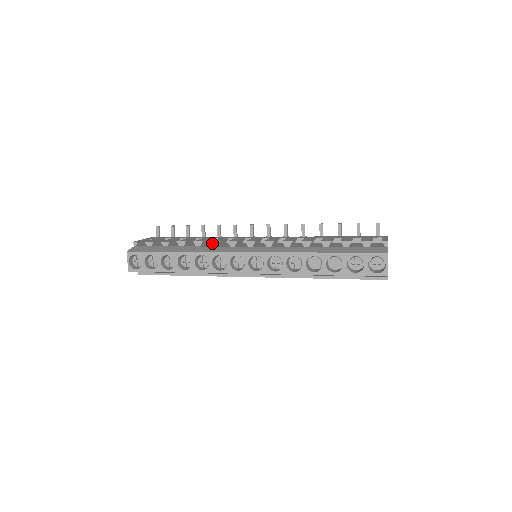
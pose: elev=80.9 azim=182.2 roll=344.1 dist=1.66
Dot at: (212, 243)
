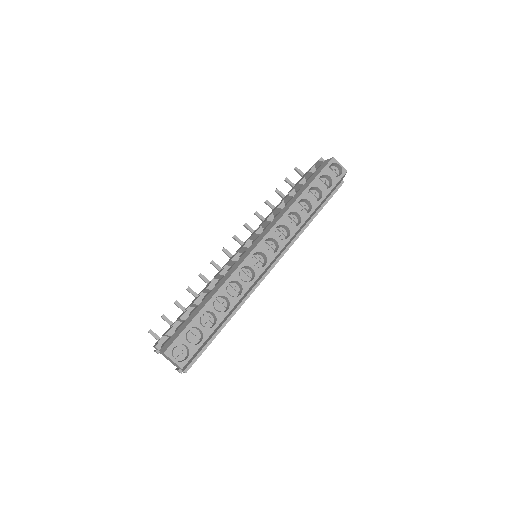
Dot at: (221, 274)
